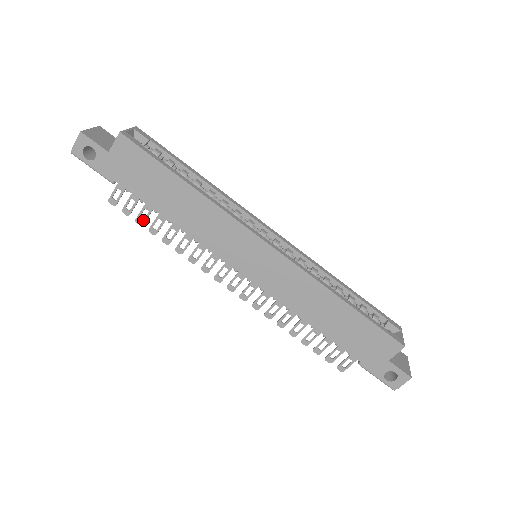
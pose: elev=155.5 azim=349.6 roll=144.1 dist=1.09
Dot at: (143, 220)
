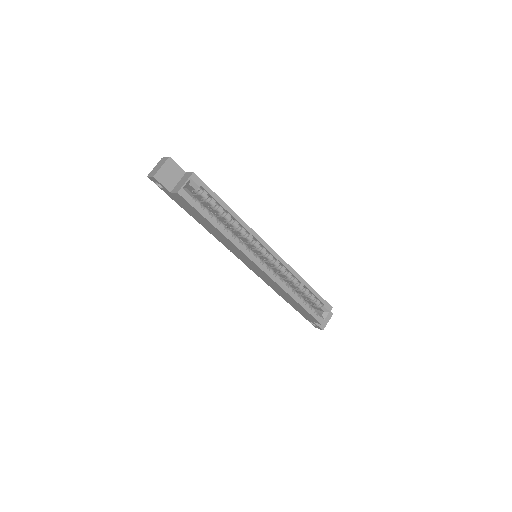
Dot at: occluded
